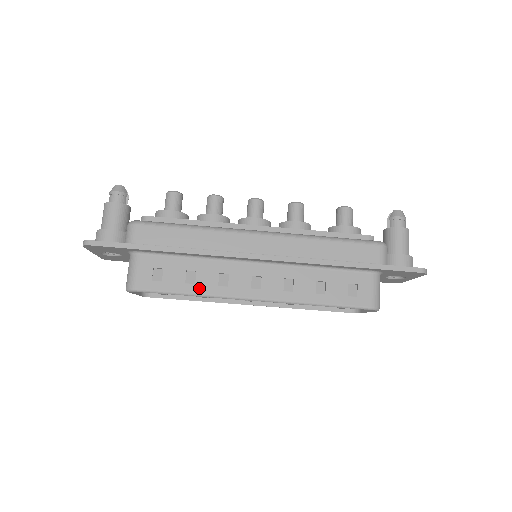
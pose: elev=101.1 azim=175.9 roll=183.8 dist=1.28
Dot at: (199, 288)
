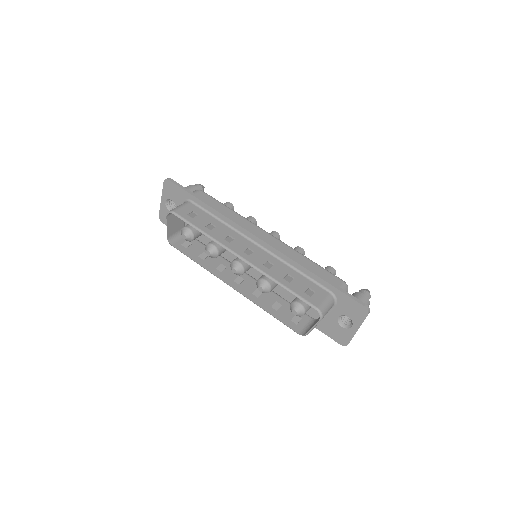
Dot at: (212, 233)
